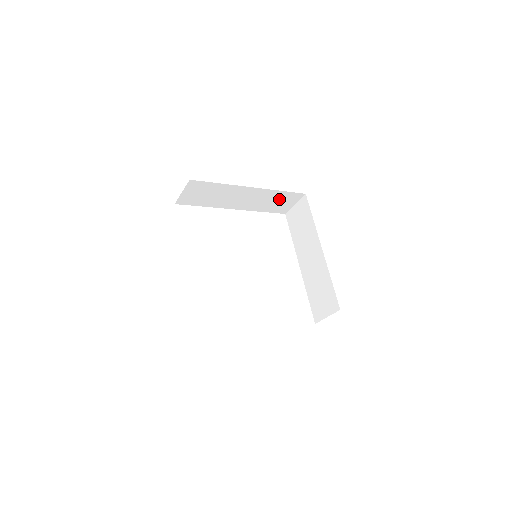
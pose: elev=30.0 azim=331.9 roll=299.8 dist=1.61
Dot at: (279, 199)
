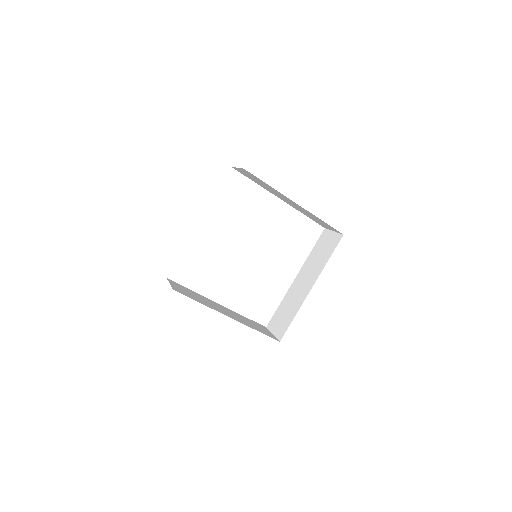
Dot at: occluded
